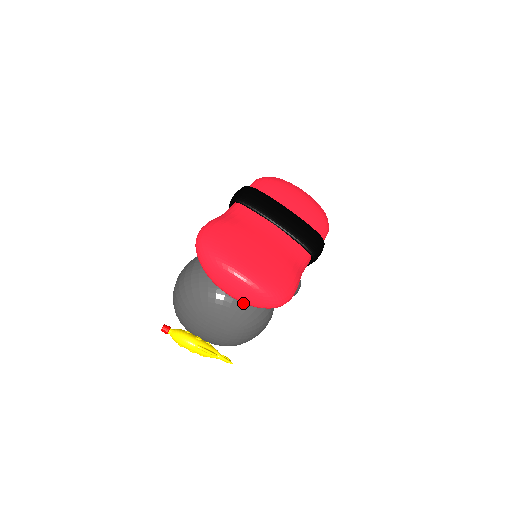
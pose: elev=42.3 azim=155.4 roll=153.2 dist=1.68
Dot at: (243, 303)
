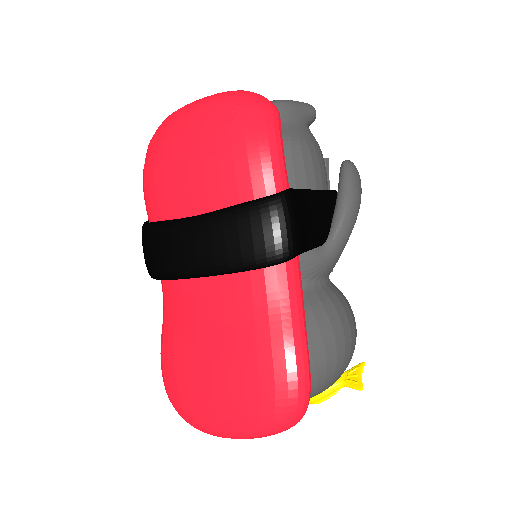
Dot at: occluded
